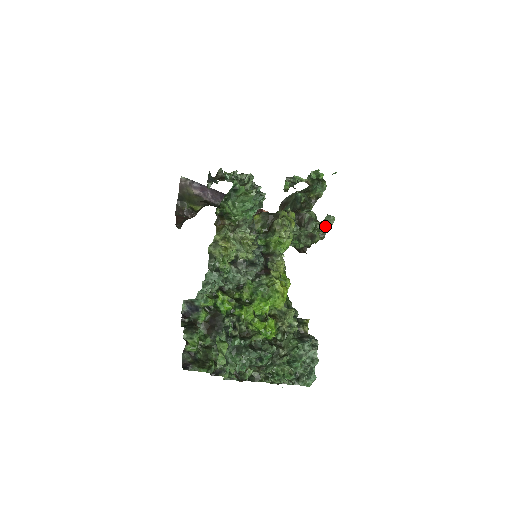
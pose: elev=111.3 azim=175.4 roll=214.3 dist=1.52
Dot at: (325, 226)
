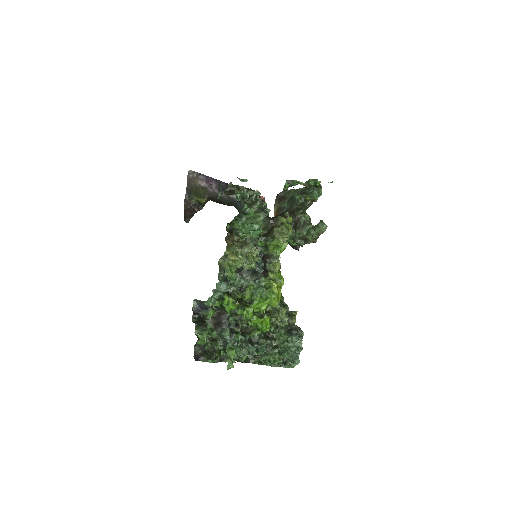
Dot at: (318, 232)
